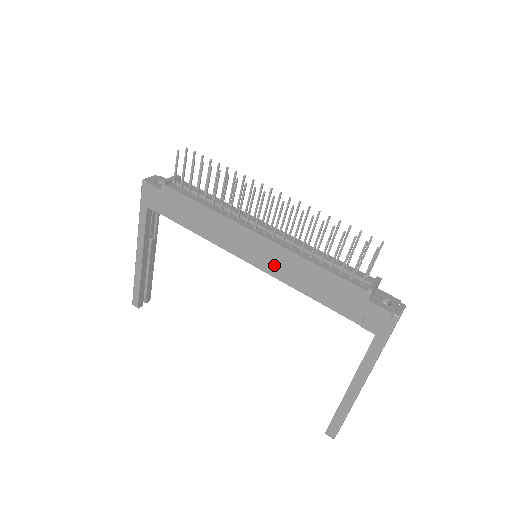
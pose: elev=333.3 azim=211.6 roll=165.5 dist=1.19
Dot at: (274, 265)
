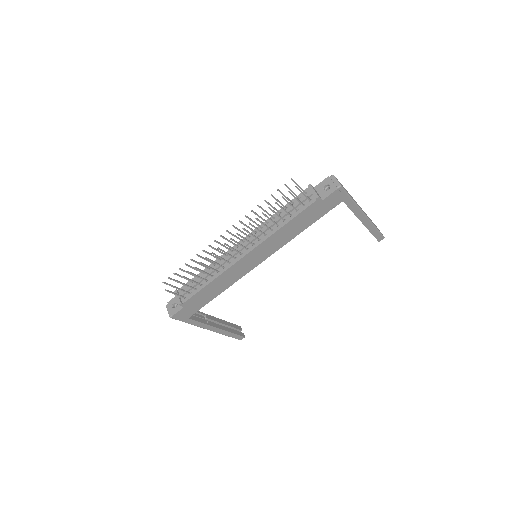
Dot at: (271, 249)
